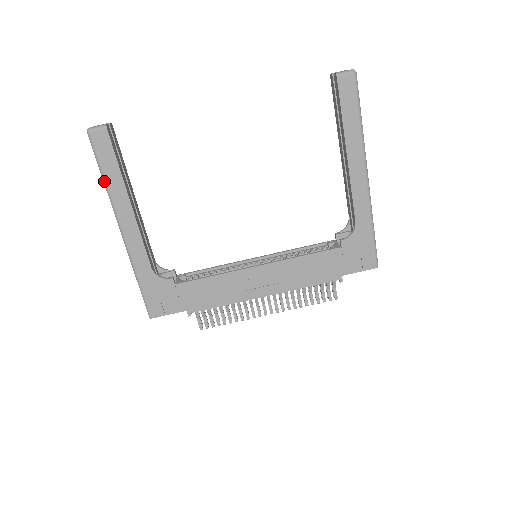
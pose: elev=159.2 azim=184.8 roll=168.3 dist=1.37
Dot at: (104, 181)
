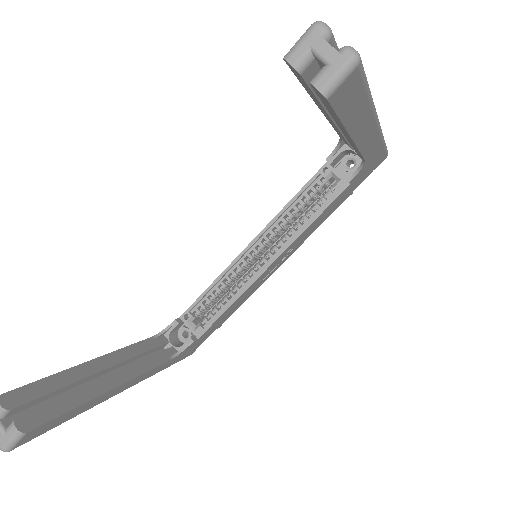
Dot at: occluded
